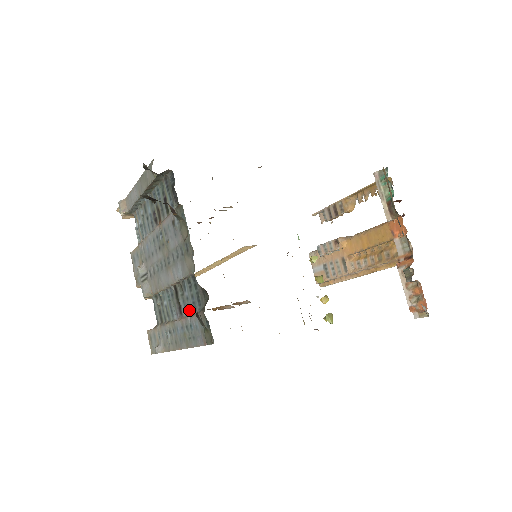
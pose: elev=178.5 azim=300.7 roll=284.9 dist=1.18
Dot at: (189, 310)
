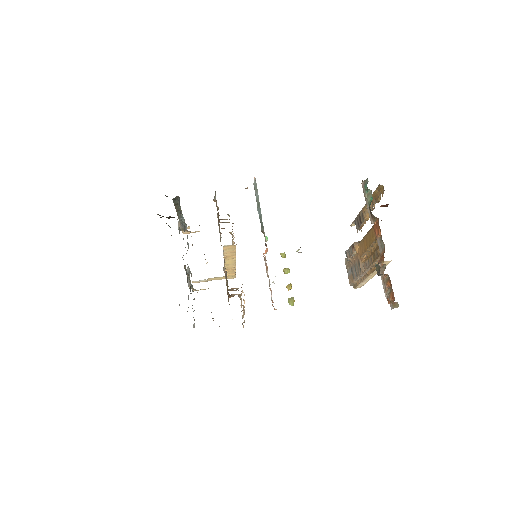
Dot at: occluded
